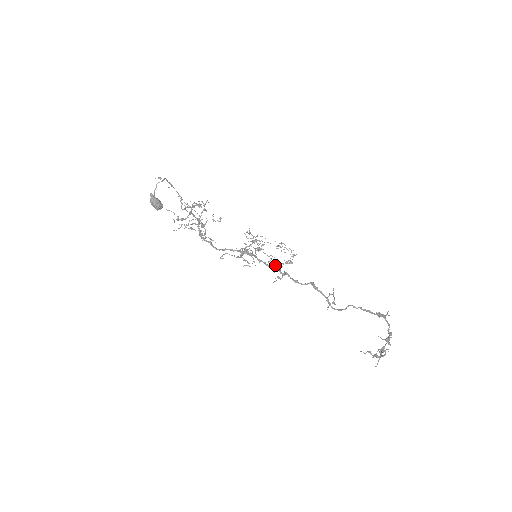
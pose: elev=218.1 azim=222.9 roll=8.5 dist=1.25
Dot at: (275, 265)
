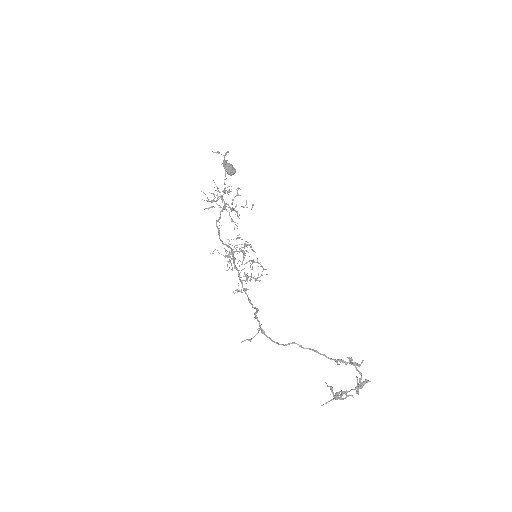
Dot at: occluded
